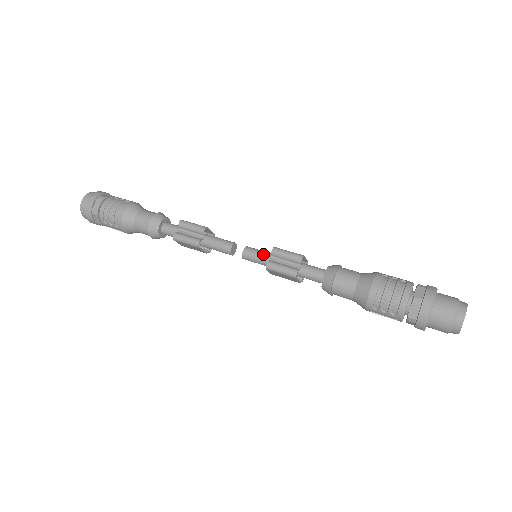
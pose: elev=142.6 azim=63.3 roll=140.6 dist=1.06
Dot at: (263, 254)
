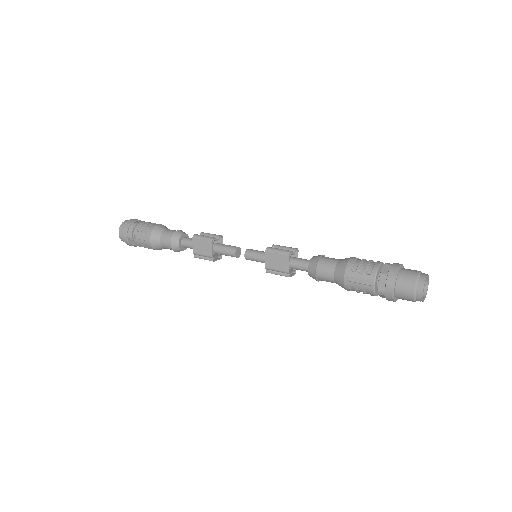
Dot at: occluded
